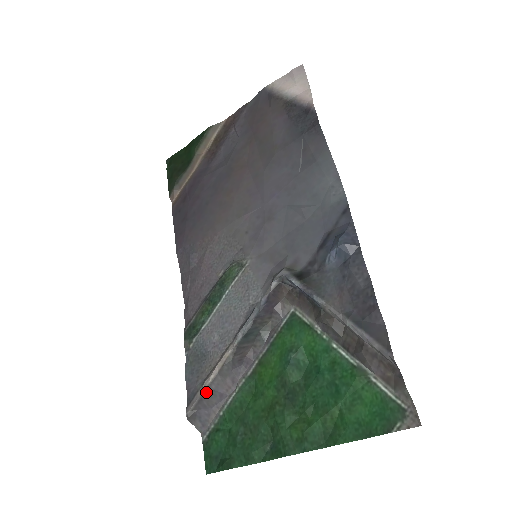
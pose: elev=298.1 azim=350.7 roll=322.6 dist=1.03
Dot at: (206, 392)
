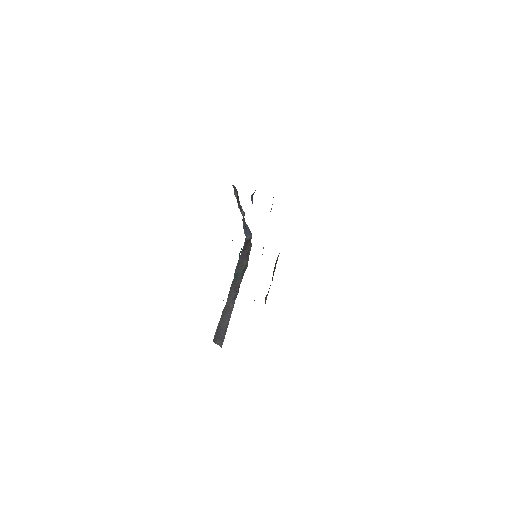
Dot at: (221, 320)
